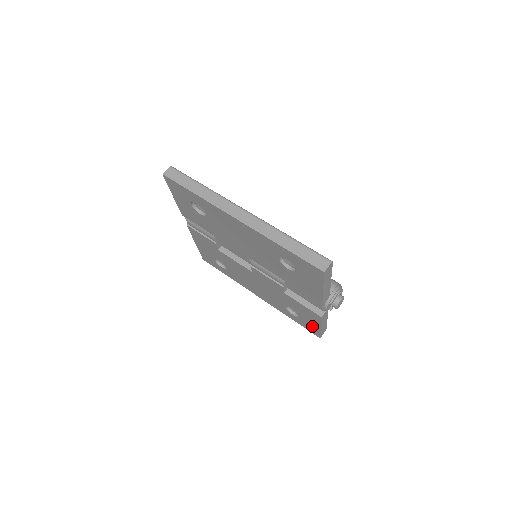
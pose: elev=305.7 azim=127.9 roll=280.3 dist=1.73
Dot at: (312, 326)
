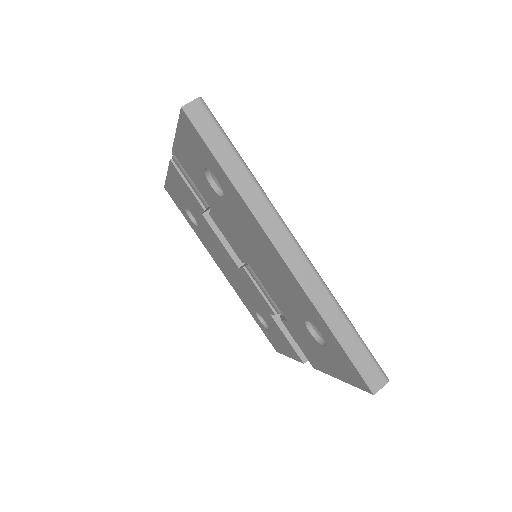
Dot at: (277, 345)
